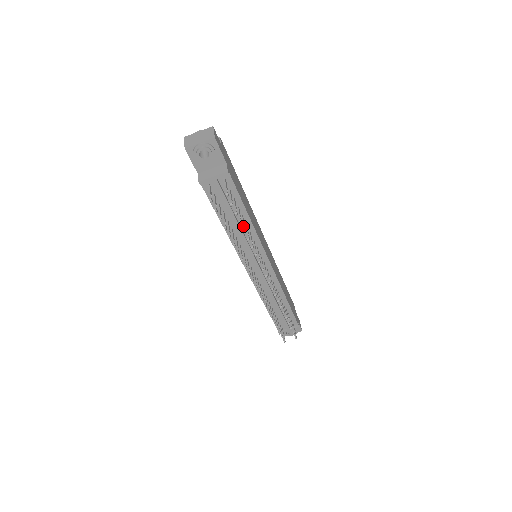
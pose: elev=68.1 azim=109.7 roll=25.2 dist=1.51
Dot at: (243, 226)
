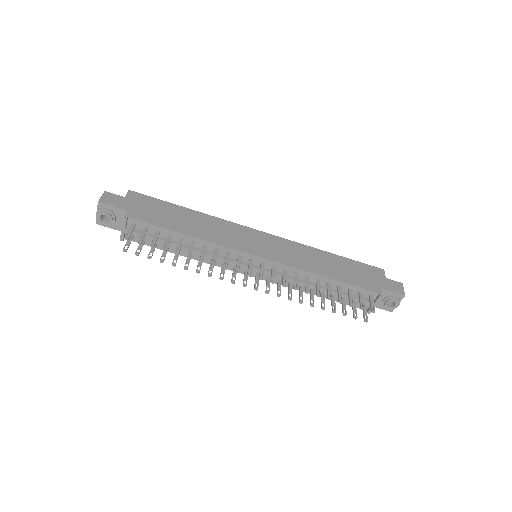
Dot at: (176, 249)
